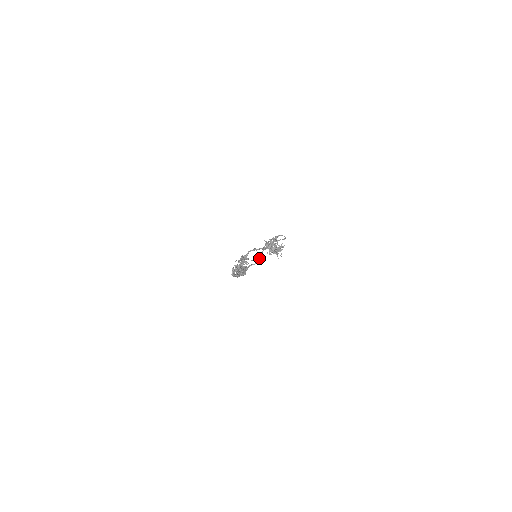
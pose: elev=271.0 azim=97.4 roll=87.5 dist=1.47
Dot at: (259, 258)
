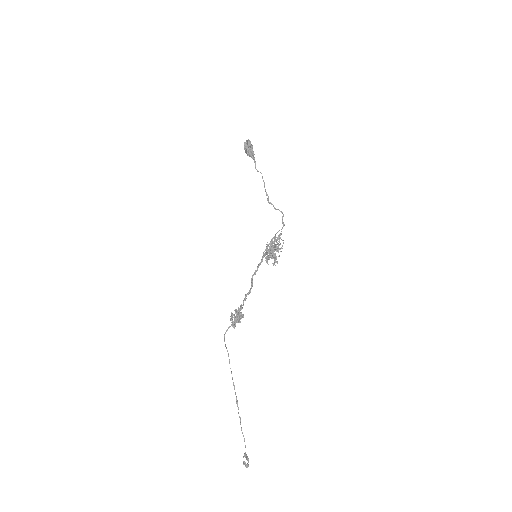
Dot at: (263, 180)
